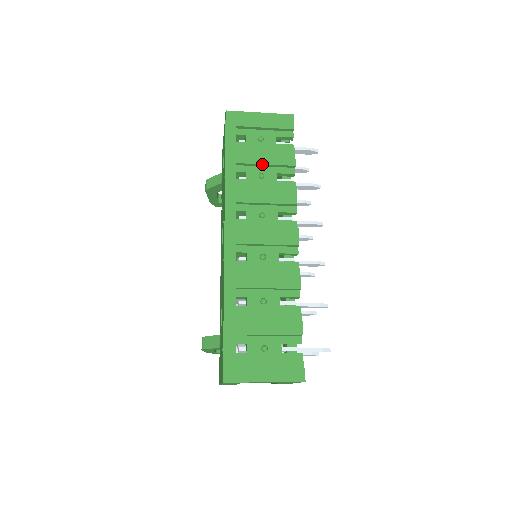
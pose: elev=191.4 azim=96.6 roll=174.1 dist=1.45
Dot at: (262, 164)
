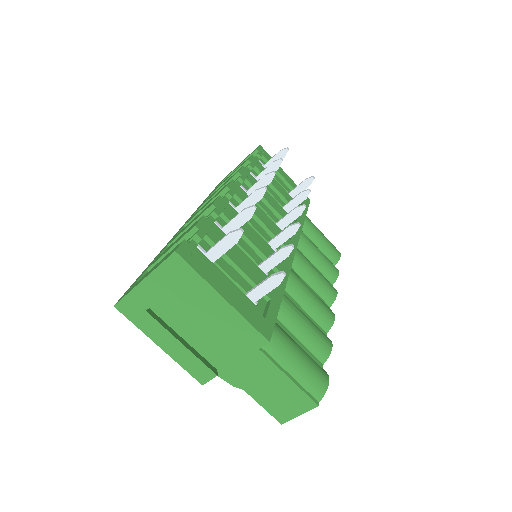
Dot at: (226, 180)
